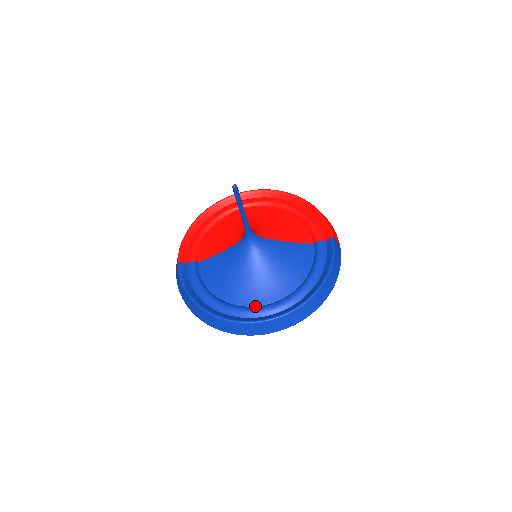
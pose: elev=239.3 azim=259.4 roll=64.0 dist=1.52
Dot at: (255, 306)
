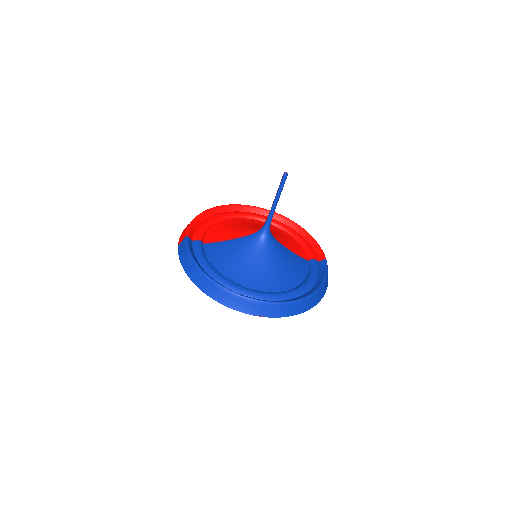
Dot at: (258, 290)
